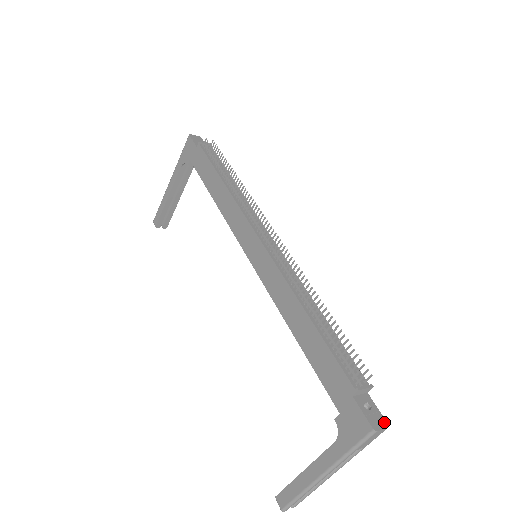
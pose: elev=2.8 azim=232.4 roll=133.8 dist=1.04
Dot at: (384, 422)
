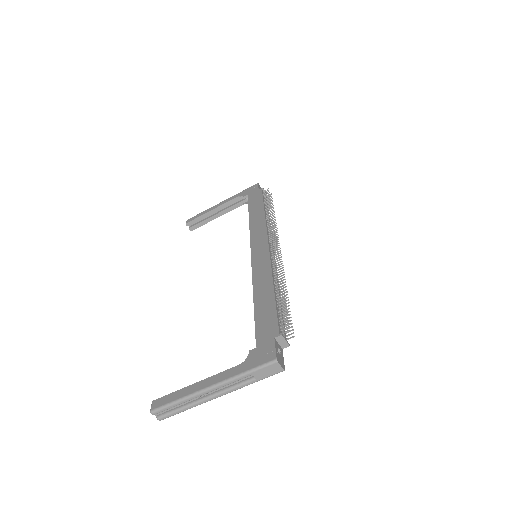
Dot at: (284, 366)
